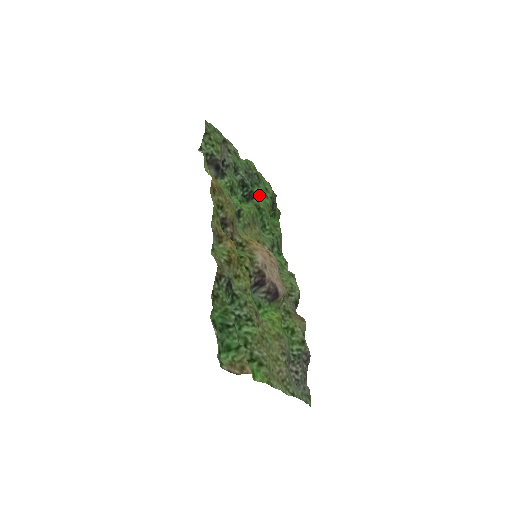
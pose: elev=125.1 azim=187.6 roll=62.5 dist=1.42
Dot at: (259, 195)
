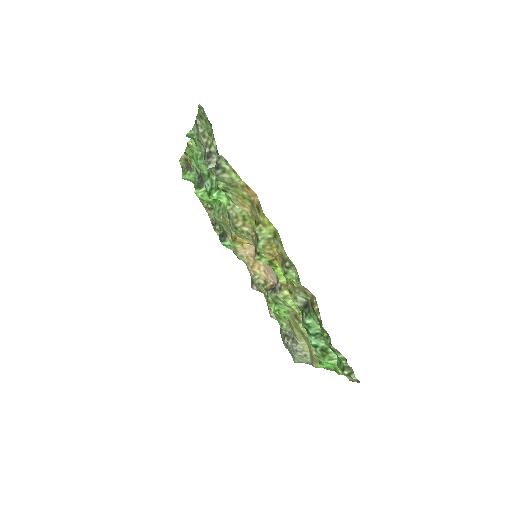
Dot at: occluded
